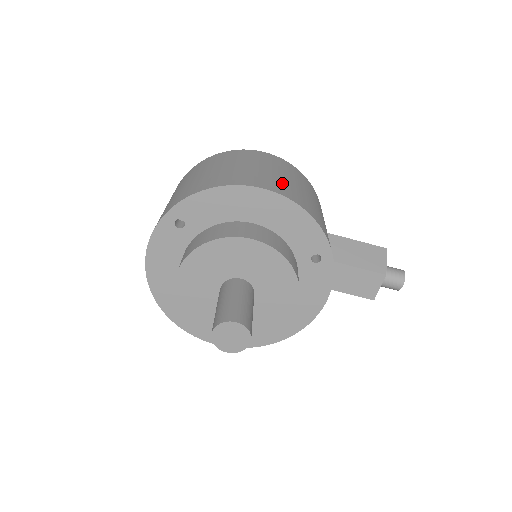
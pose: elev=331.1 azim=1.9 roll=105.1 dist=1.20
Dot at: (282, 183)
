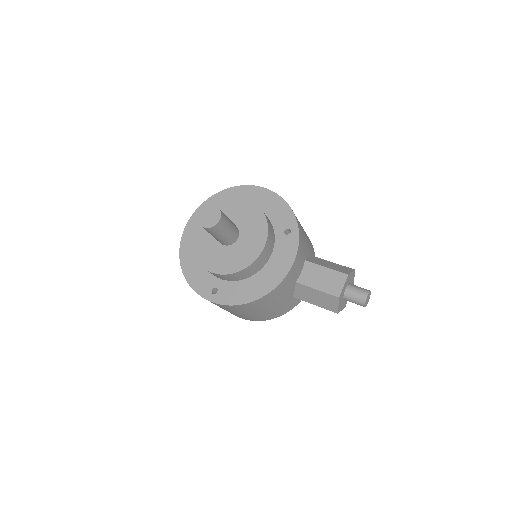
Dot at: occluded
